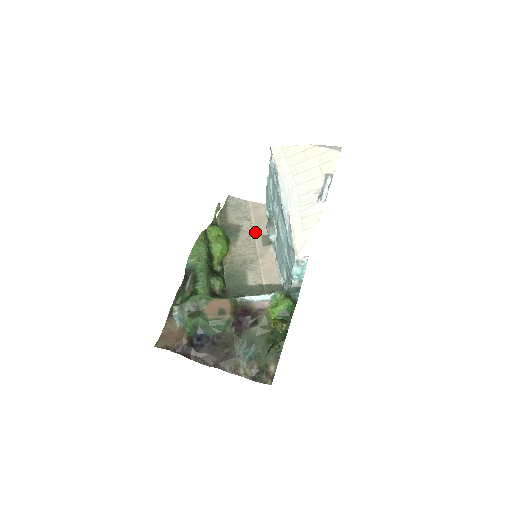
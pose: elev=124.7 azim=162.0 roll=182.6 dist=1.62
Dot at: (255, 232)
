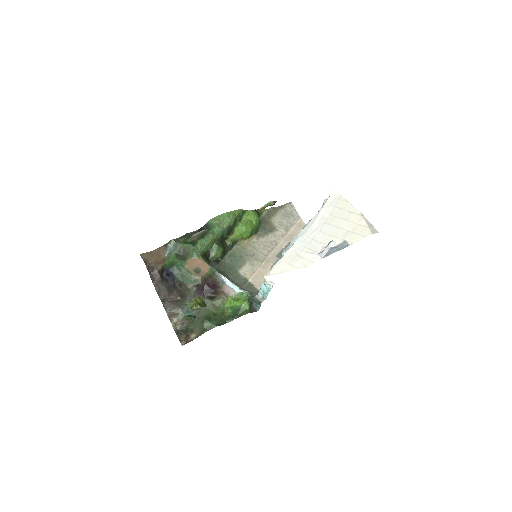
Dot at: (281, 242)
